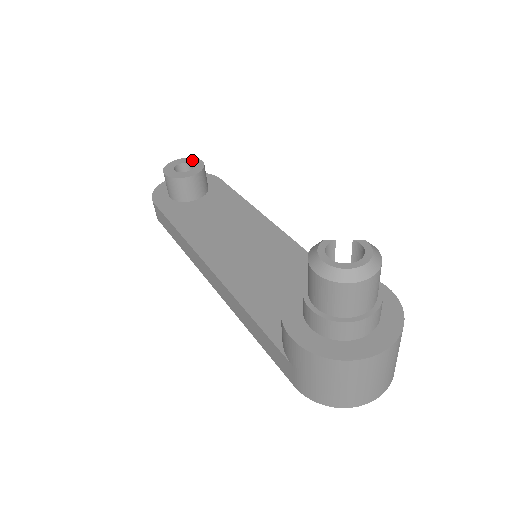
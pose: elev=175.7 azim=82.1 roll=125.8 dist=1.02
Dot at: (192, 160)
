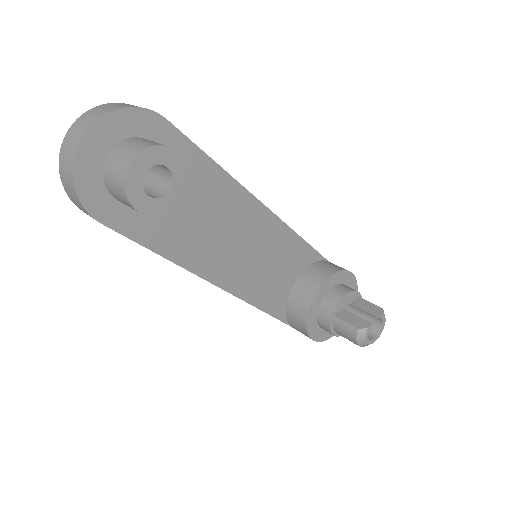
Dot at: (160, 155)
